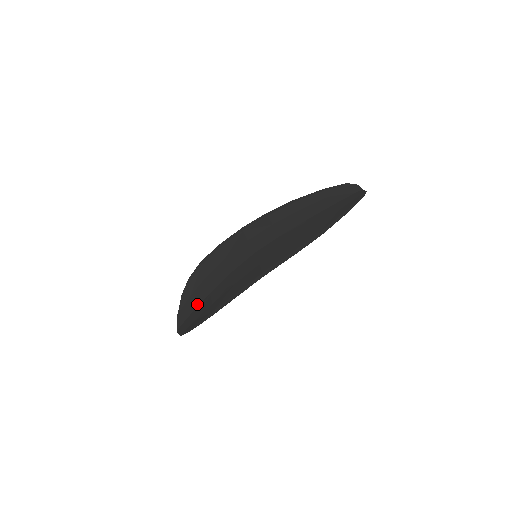
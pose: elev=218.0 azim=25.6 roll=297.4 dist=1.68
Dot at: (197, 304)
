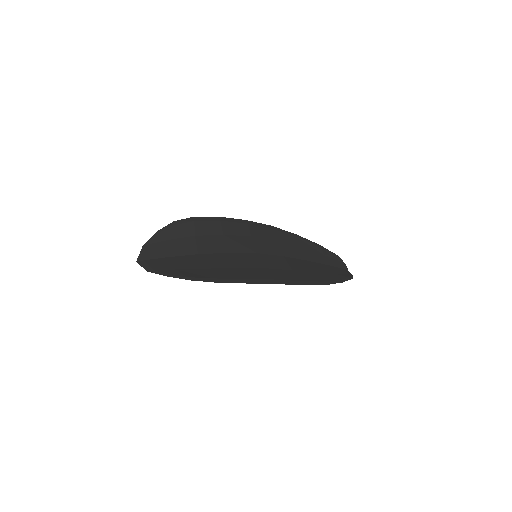
Dot at: (178, 254)
